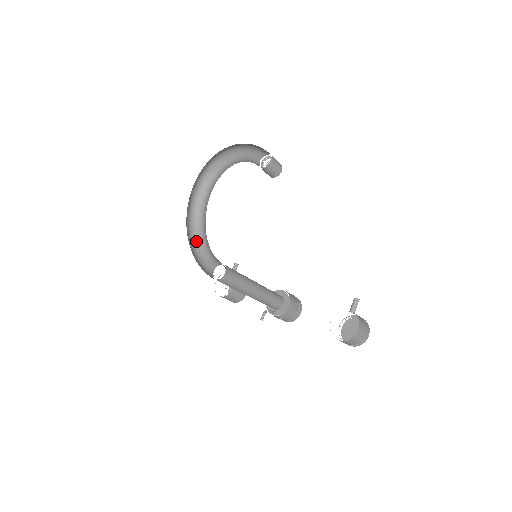
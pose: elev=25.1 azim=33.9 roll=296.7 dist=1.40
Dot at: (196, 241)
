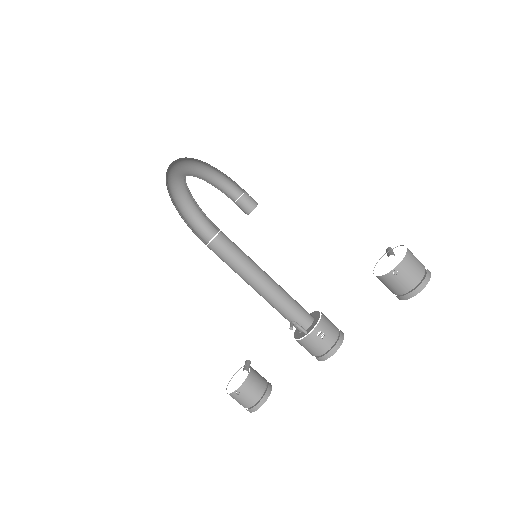
Dot at: (180, 206)
